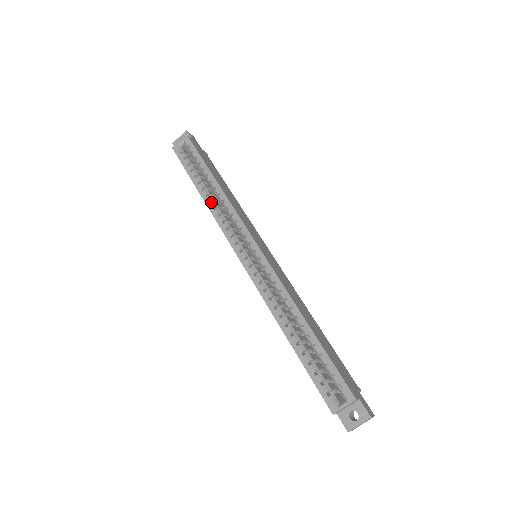
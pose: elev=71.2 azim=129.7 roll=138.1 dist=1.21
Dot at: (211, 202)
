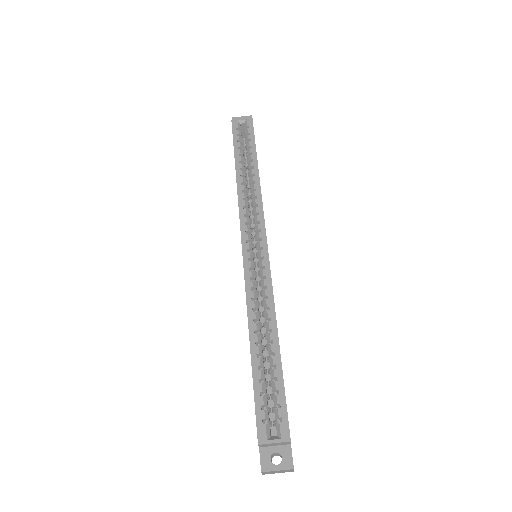
Dot at: (242, 184)
